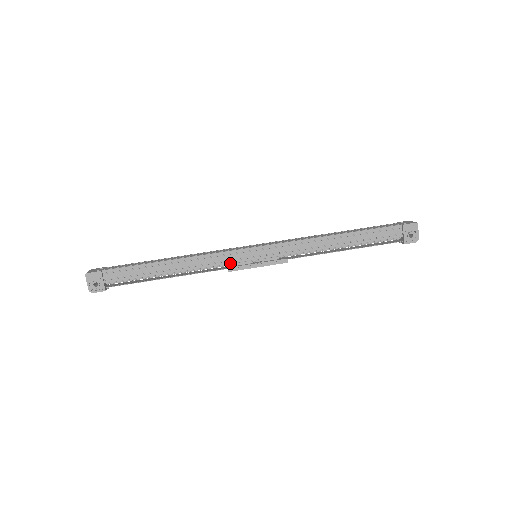
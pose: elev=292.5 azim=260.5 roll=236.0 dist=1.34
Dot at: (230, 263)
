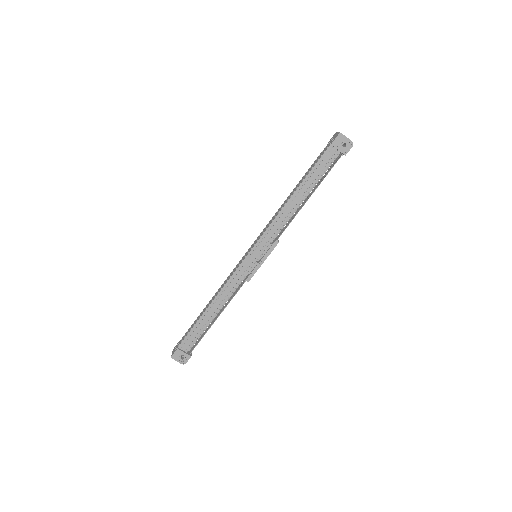
Dot at: (244, 276)
